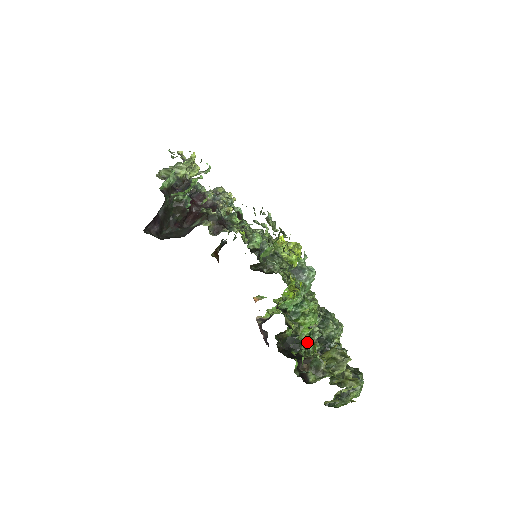
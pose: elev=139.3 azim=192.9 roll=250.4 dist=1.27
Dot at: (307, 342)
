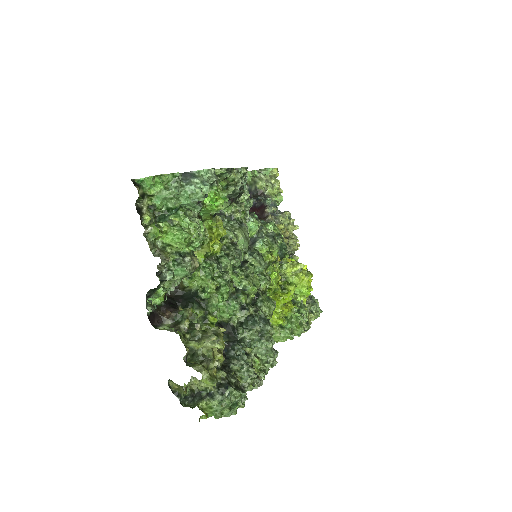
Dot at: (158, 254)
